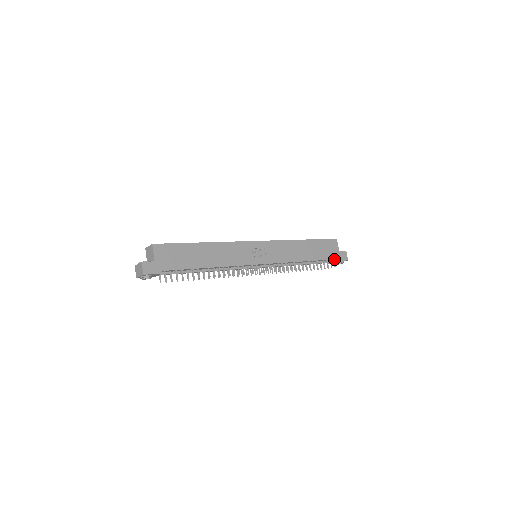
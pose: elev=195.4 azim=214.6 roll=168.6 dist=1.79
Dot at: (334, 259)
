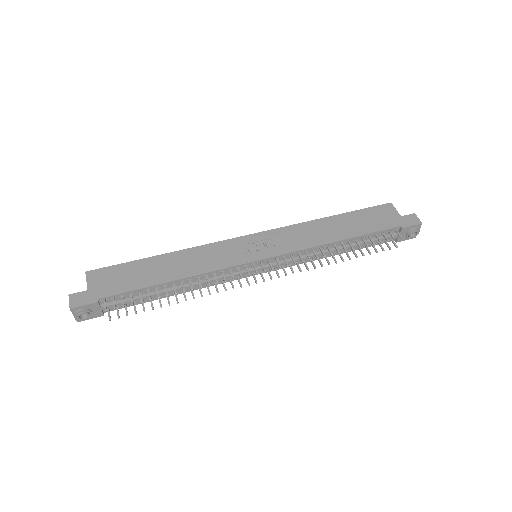
Dot at: (394, 228)
